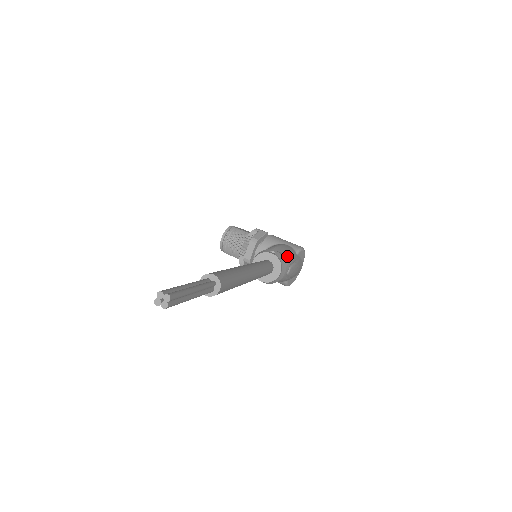
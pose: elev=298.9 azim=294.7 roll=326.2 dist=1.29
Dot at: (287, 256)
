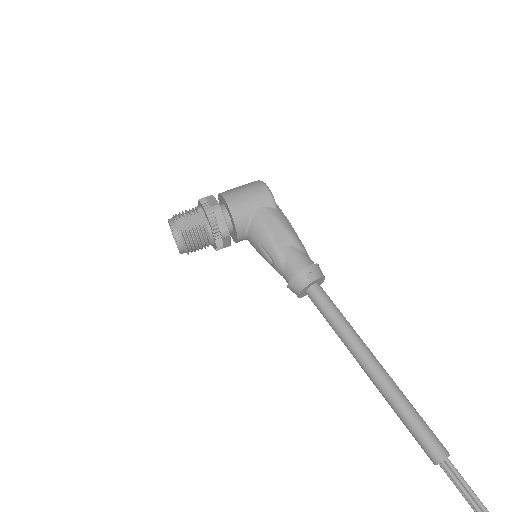
Dot at: (297, 243)
